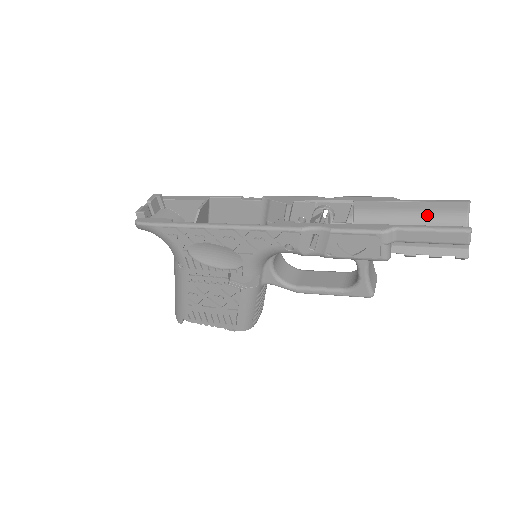
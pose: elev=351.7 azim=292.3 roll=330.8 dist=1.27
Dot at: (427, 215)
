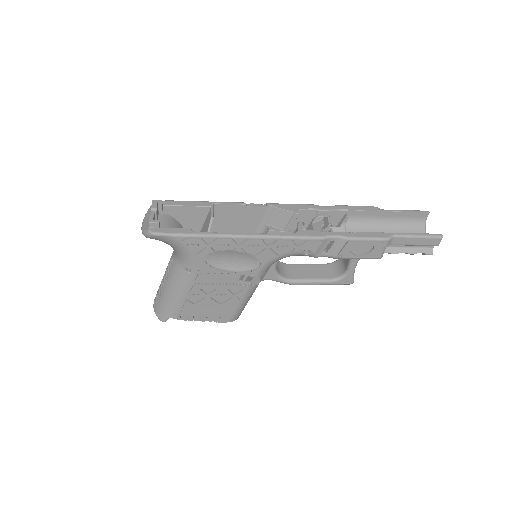
Dot at: (399, 221)
